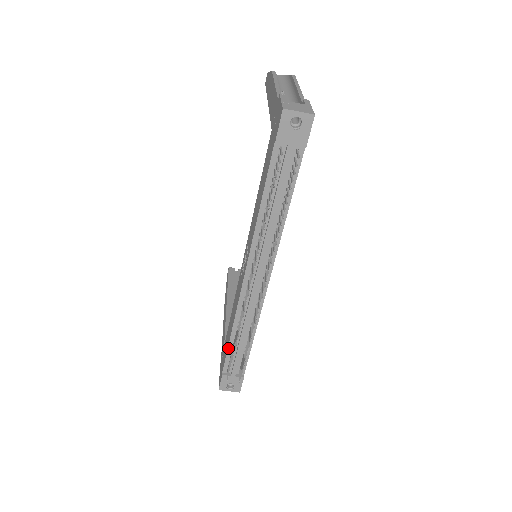
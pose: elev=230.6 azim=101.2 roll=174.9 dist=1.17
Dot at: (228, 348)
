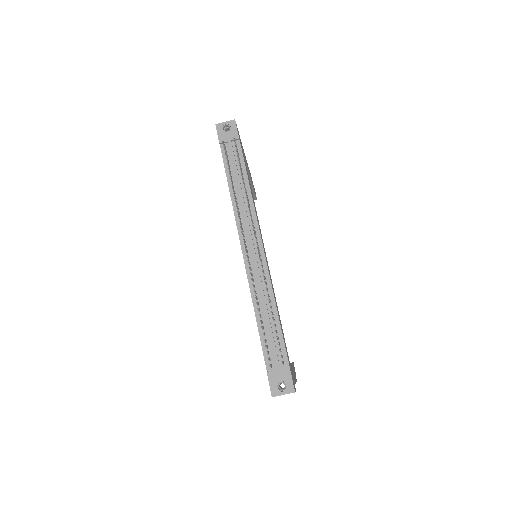
Dot at: (259, 335)
